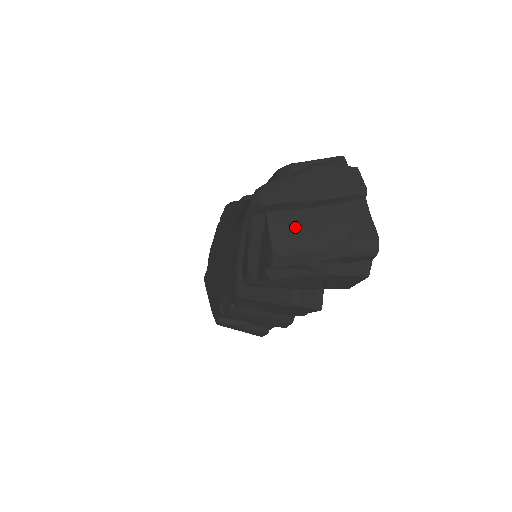
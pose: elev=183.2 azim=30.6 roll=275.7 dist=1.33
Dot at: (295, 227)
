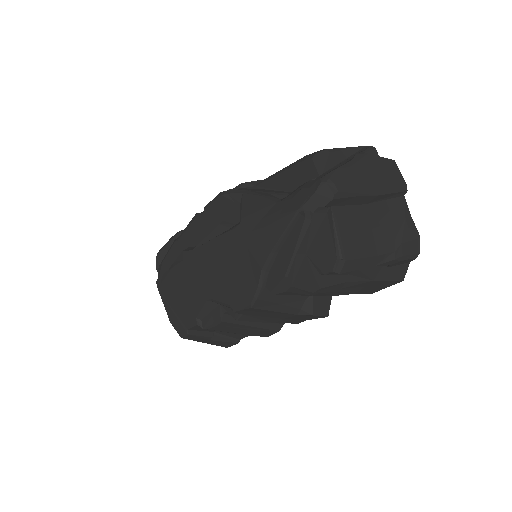
Dot at: (356, 226)
